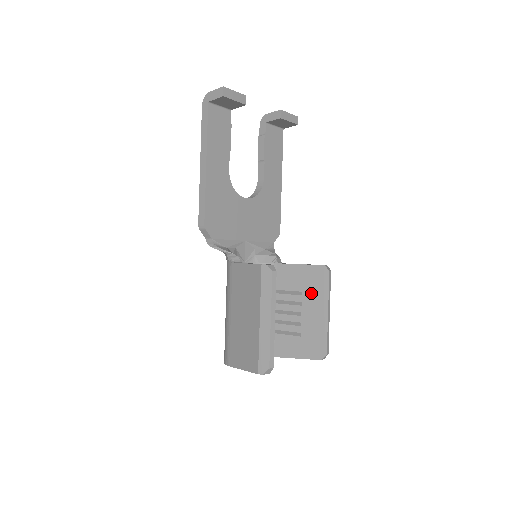
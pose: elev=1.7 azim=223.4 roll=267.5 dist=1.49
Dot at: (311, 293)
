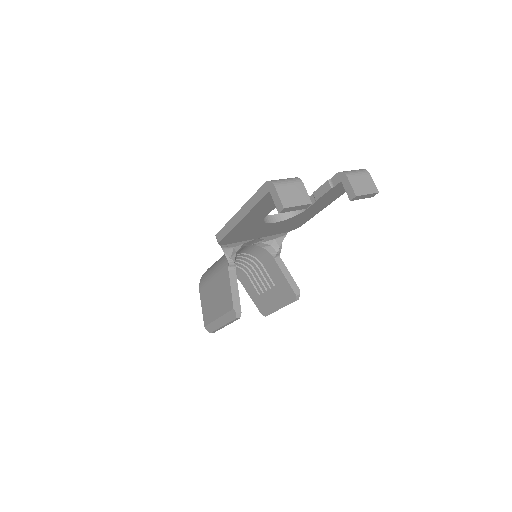
Dot at: (279, 293)
